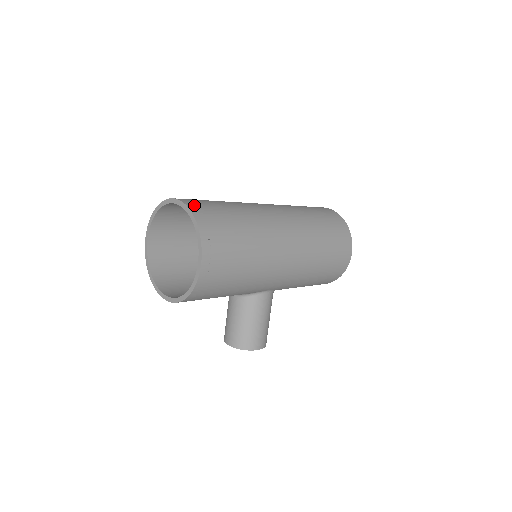
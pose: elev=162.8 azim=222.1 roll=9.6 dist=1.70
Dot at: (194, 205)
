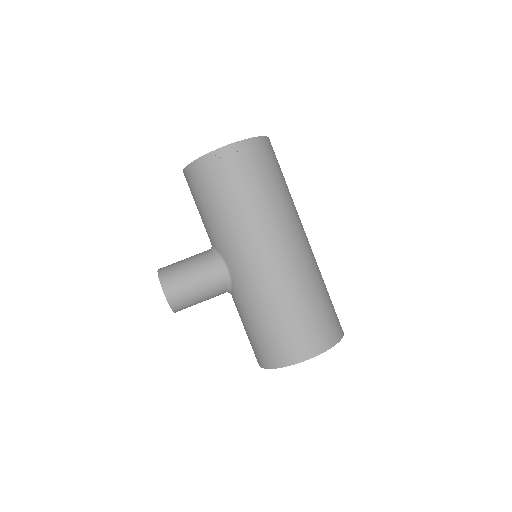
Dot at: (271, 145)
